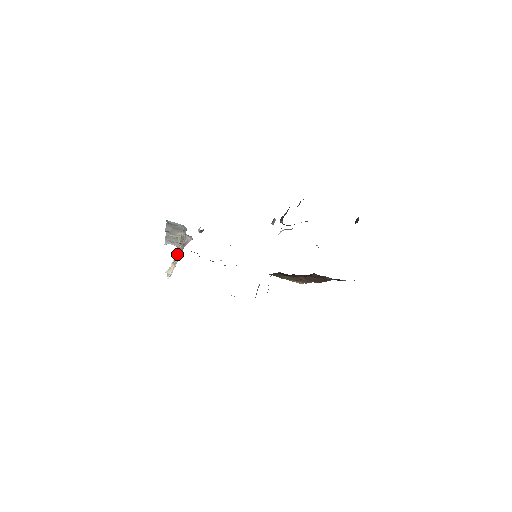
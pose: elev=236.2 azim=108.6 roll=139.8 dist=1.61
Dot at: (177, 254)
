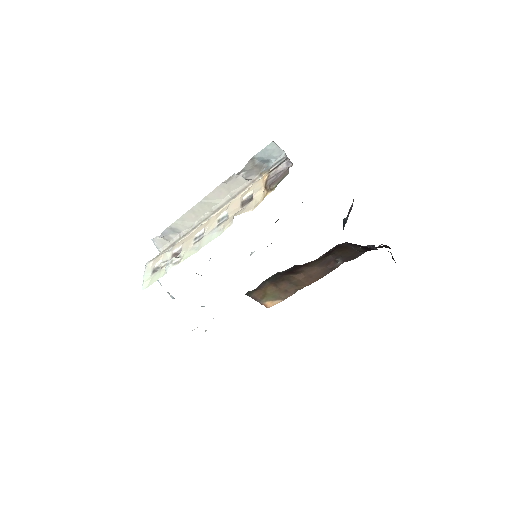
Dot at: (265, 186)
